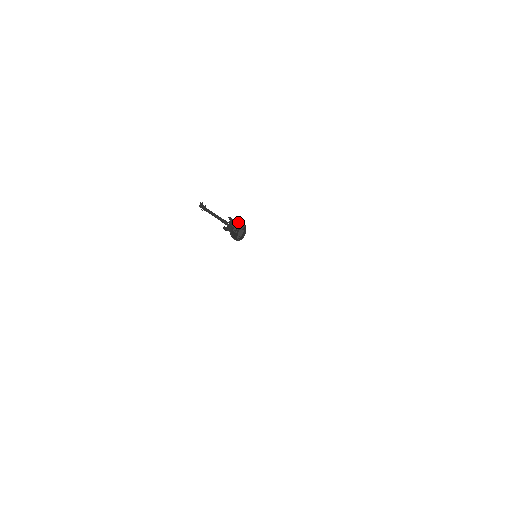
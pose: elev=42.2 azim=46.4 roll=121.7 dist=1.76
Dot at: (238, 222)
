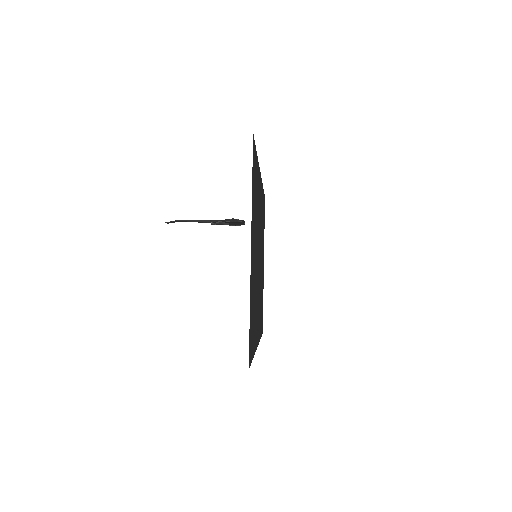
Dot at: (226, 222)
